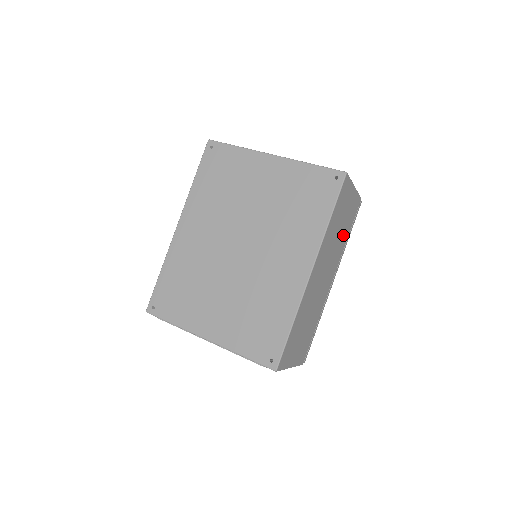
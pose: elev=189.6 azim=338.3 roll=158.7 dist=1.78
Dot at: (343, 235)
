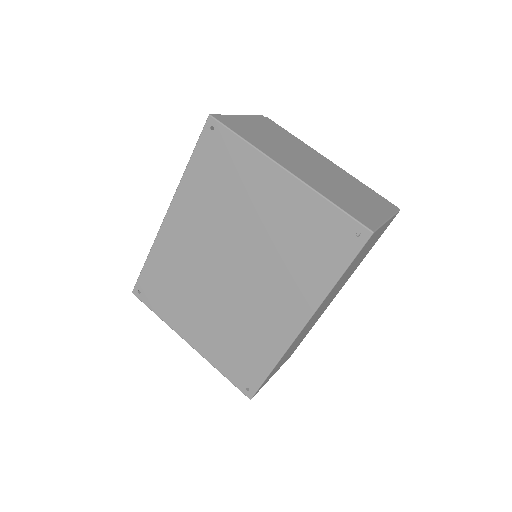
Dot at: (361, 259)
